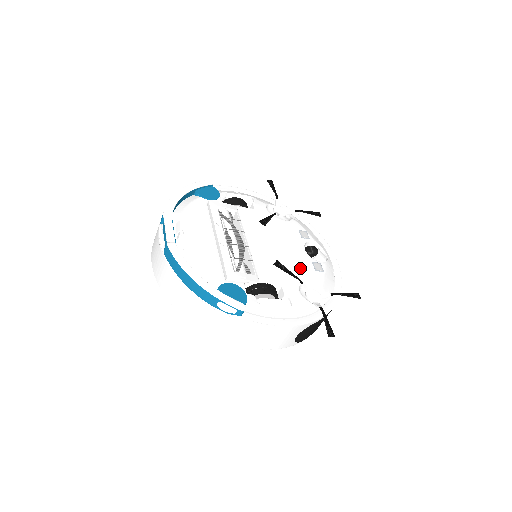
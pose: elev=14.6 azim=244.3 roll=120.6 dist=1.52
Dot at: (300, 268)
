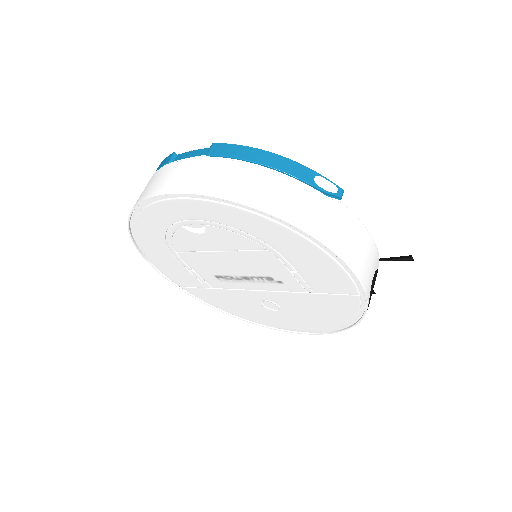
Dot at: occluded
